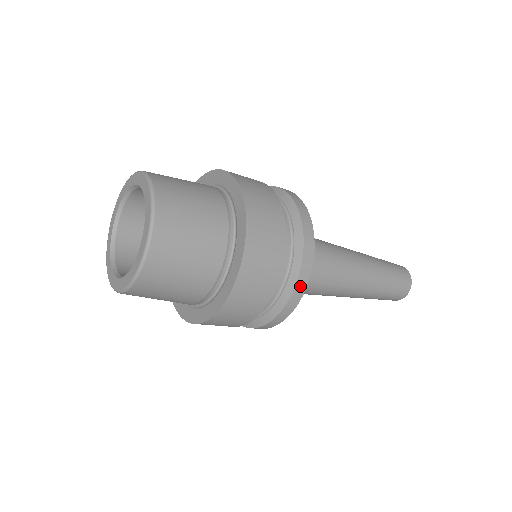
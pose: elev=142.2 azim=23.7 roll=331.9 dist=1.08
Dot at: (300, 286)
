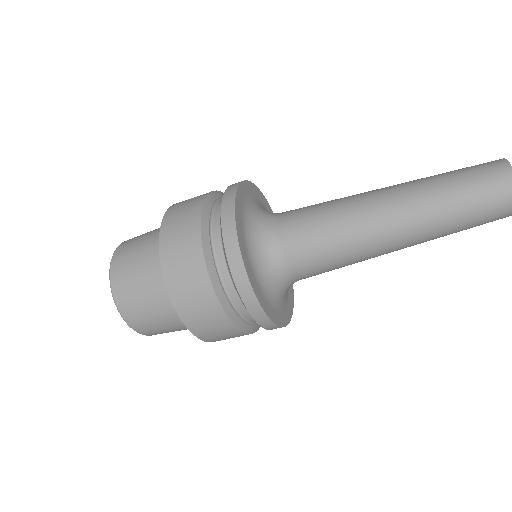
Dot at: (238, 274)
